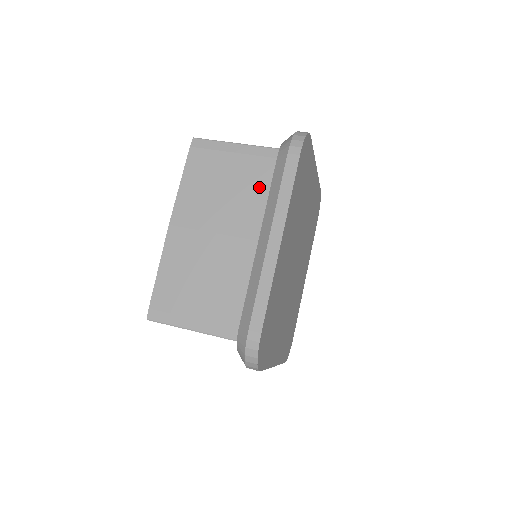
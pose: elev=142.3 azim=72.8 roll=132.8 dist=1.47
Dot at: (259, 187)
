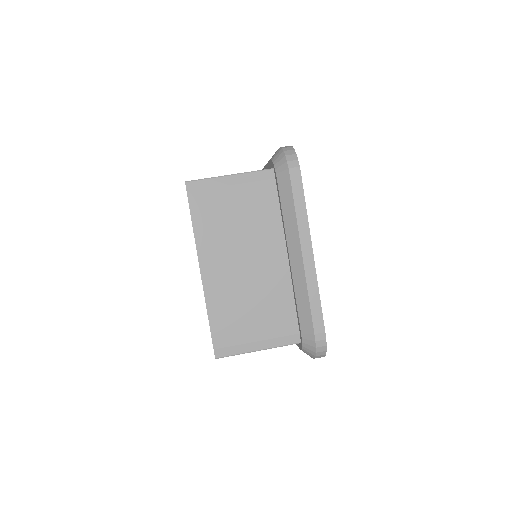
Dot at: (268, 210)
